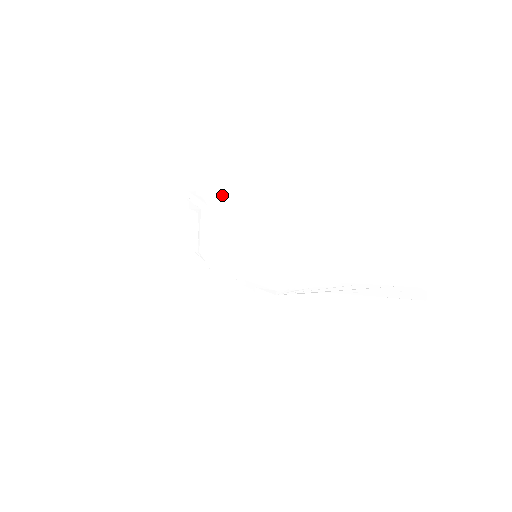
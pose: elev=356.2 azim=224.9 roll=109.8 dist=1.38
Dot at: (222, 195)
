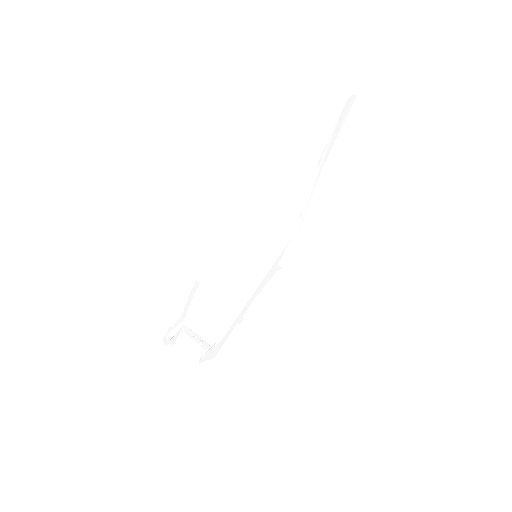
Dot at: (195, 287)
